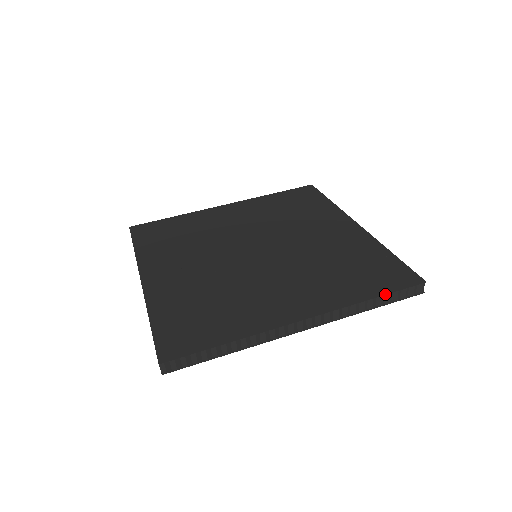
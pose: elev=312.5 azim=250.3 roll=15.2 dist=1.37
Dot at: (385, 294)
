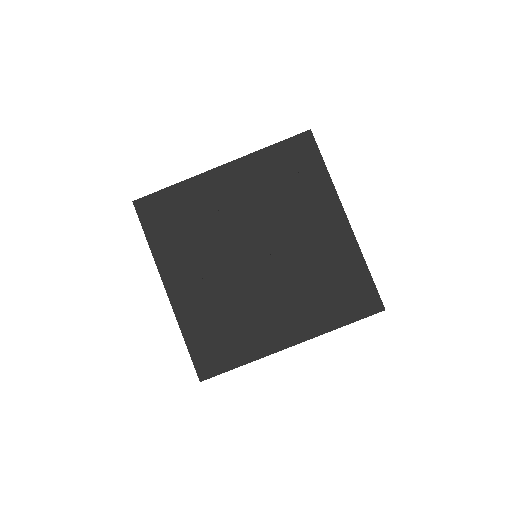
Dot at: (353, 322)
